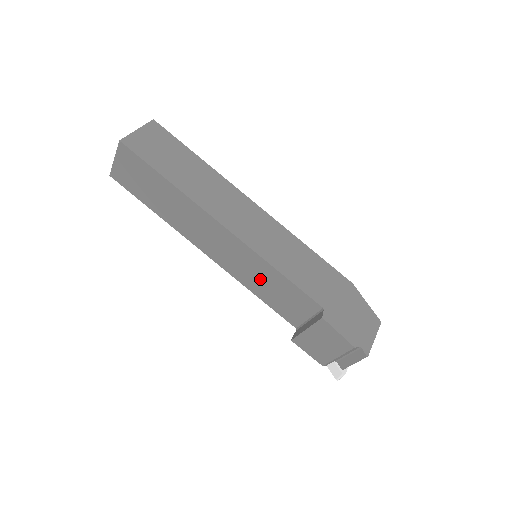
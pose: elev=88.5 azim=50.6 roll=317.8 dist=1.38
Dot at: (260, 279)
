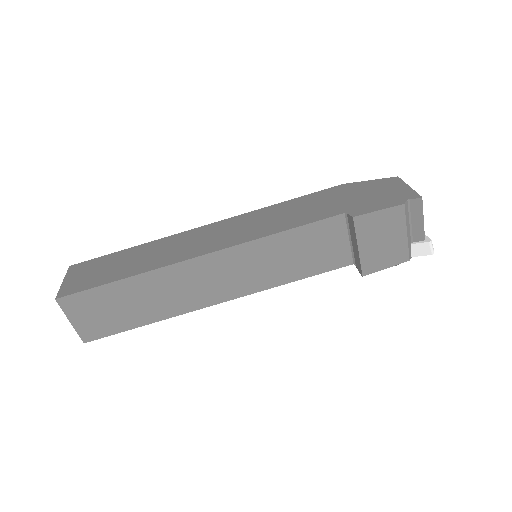
Dot at: (278, 261)
